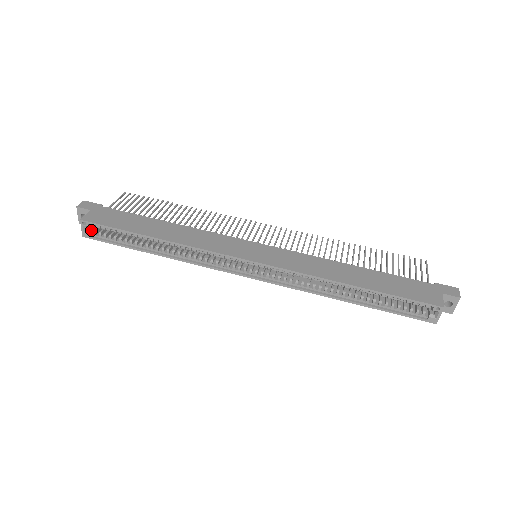
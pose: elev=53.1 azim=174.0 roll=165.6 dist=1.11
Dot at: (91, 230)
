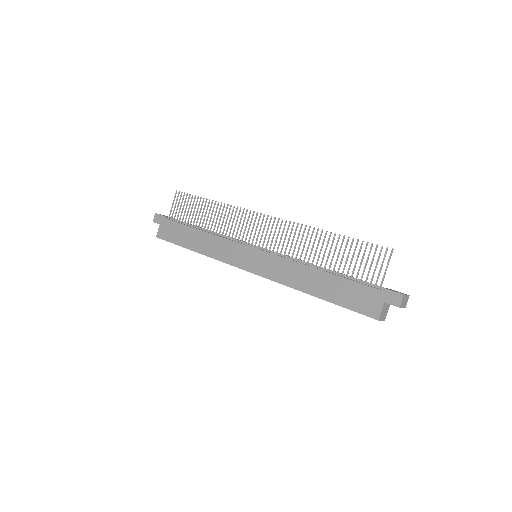
Dot at: occluded
